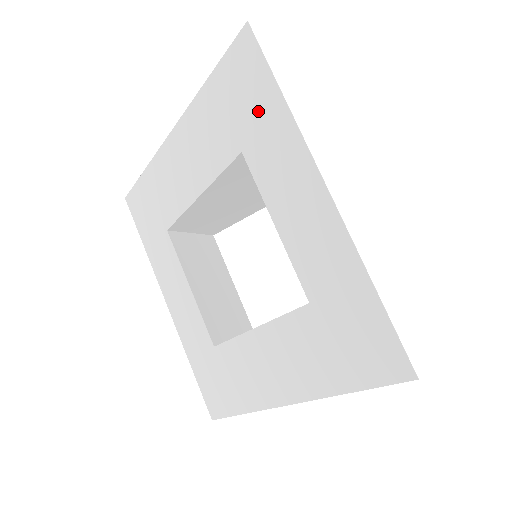
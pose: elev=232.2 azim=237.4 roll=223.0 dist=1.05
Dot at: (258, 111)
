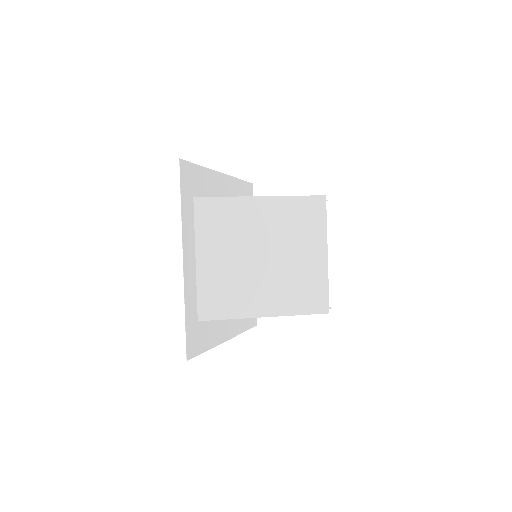
Dot at: (190, 203)
